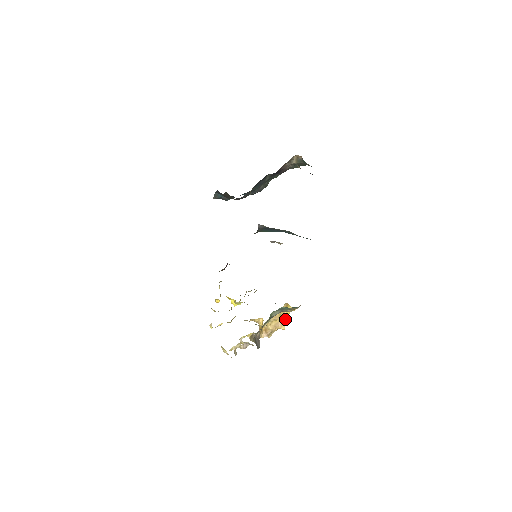
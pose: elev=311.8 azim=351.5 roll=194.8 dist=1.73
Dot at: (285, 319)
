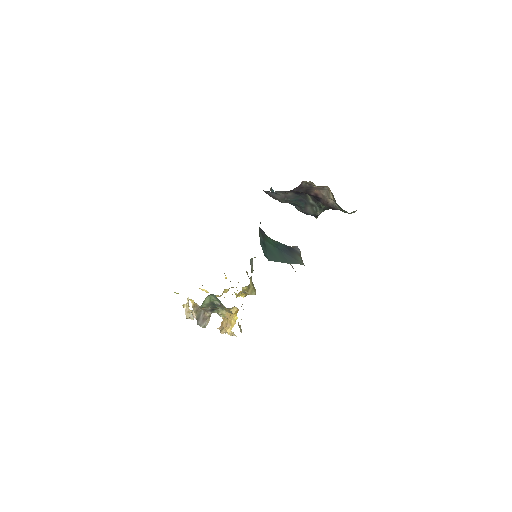
Dot at: (233, 324)
